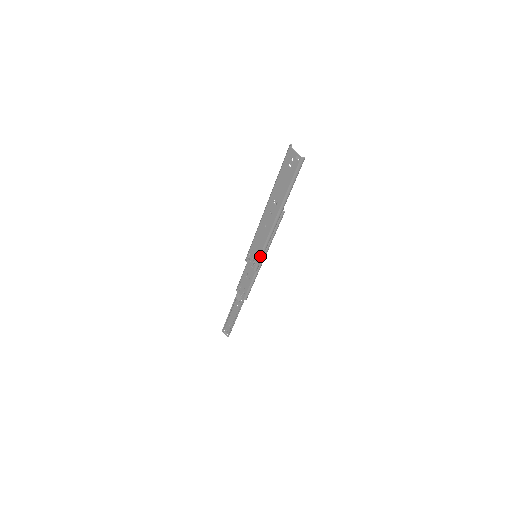
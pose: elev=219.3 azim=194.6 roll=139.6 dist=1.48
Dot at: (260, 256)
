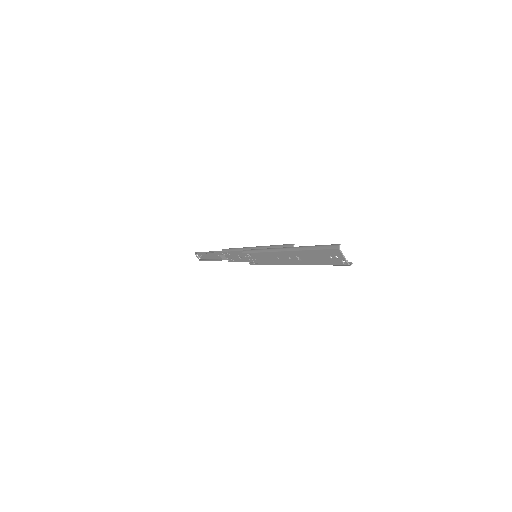
Dot at: occluded
